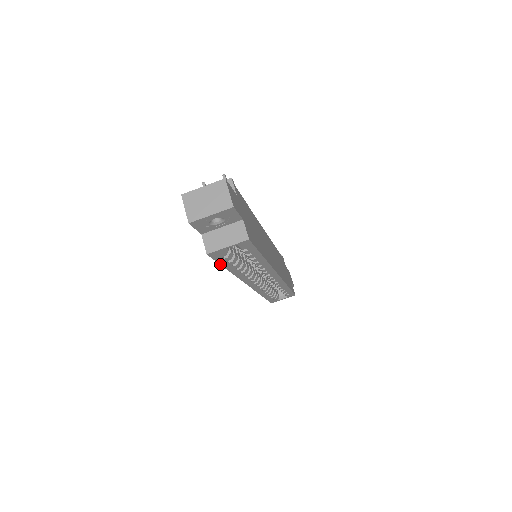
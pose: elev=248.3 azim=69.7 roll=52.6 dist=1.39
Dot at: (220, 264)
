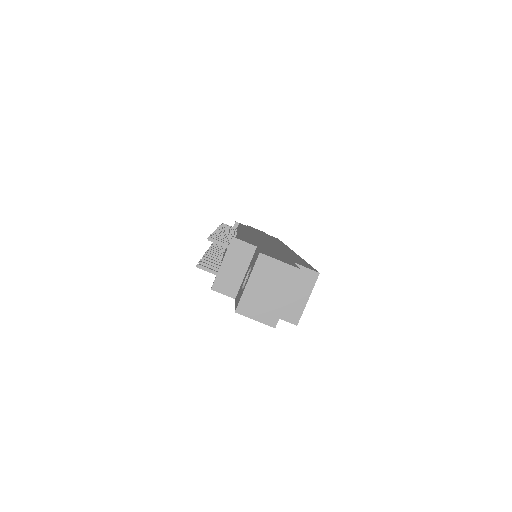
Dot at: occluded
